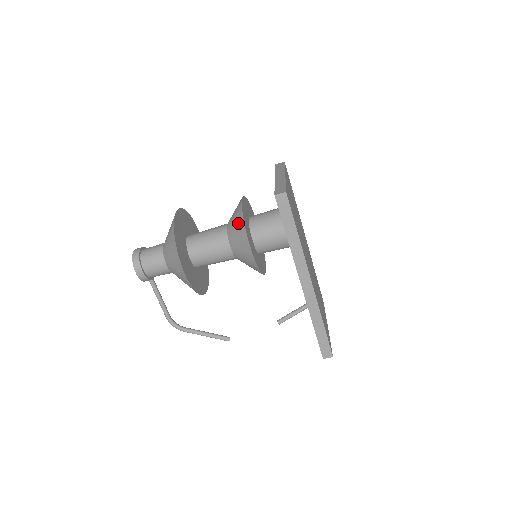
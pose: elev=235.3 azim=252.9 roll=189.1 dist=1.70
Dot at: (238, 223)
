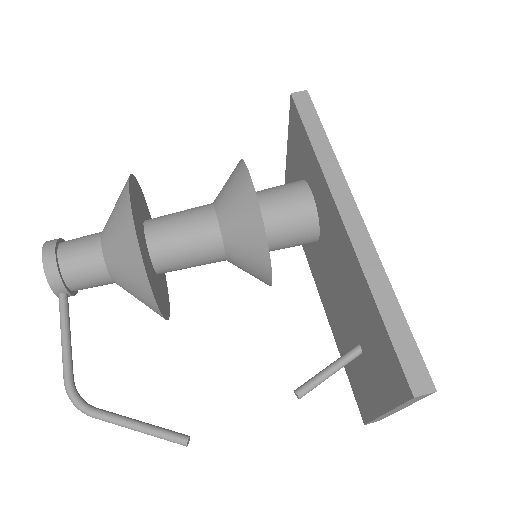
Dot at: (233, 172)
